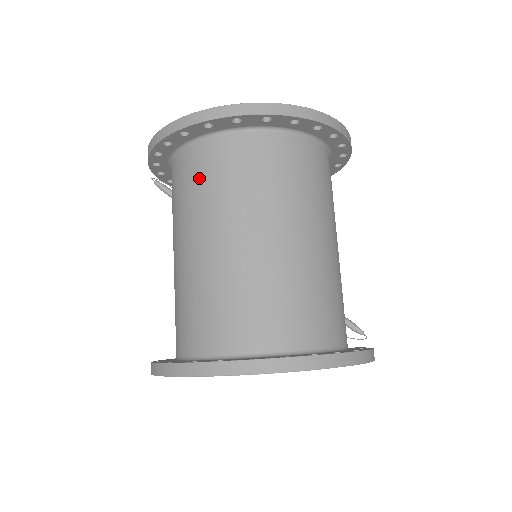
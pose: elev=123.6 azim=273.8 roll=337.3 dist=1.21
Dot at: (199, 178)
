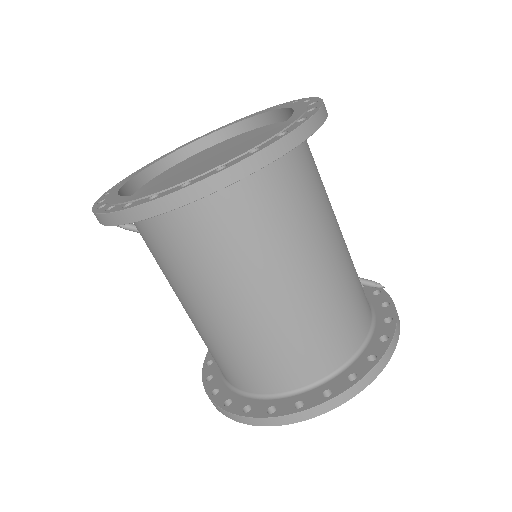
Dot at: (174, 251)
